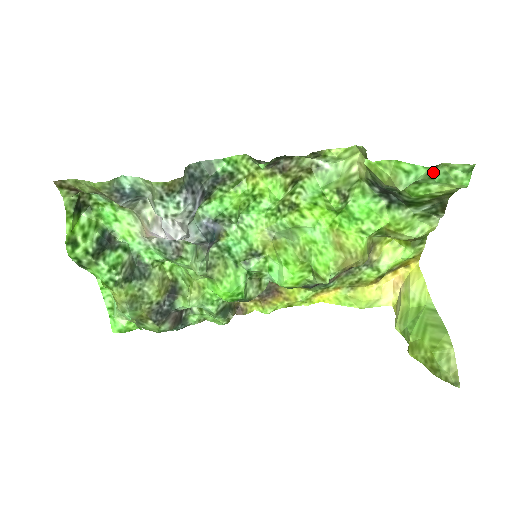
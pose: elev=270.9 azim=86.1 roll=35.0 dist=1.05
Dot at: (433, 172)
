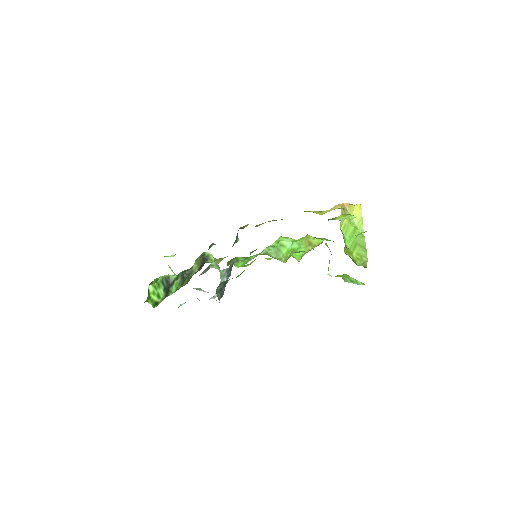
Dot at: occluded
